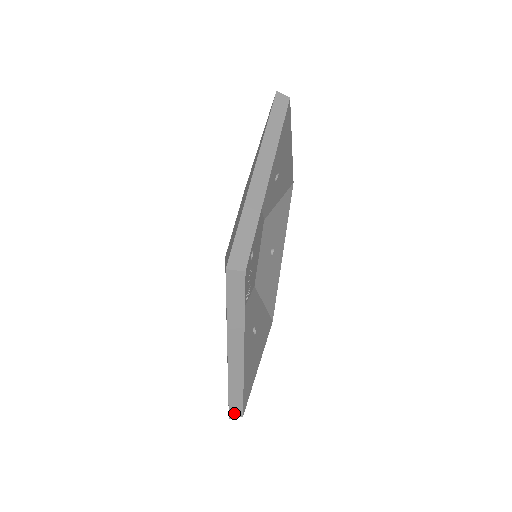
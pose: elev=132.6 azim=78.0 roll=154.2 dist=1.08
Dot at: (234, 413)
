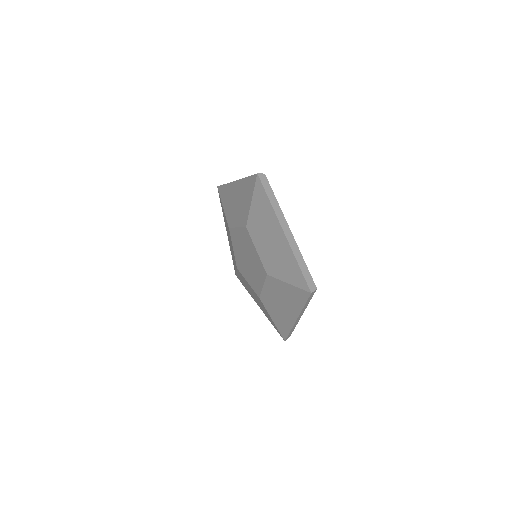
Dot at: (311, 286)
